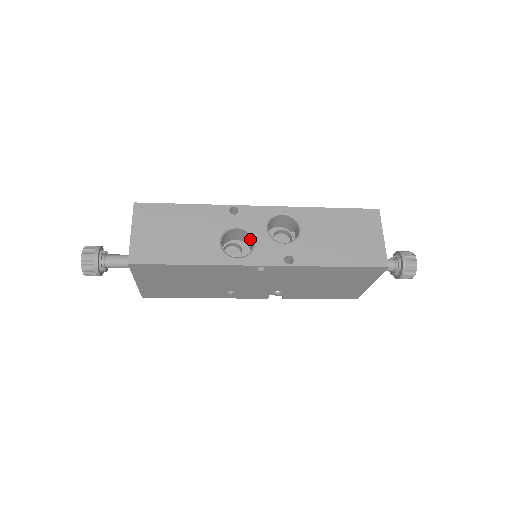
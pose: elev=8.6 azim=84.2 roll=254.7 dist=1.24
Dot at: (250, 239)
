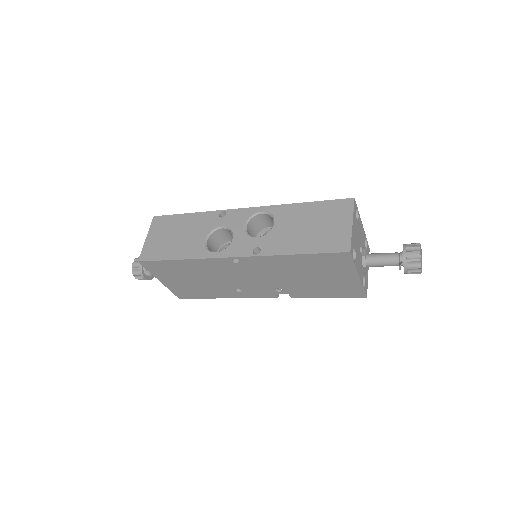
Dot at: occluded
